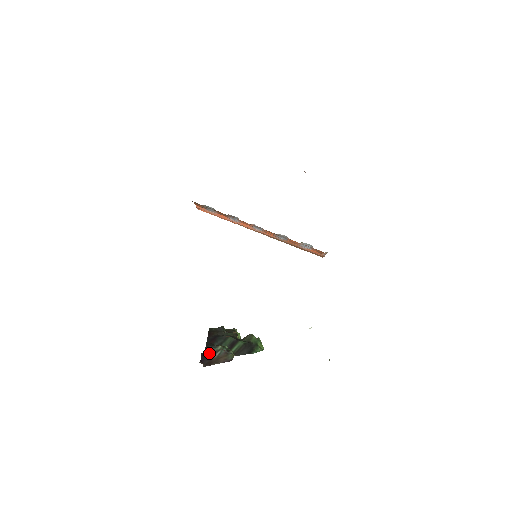
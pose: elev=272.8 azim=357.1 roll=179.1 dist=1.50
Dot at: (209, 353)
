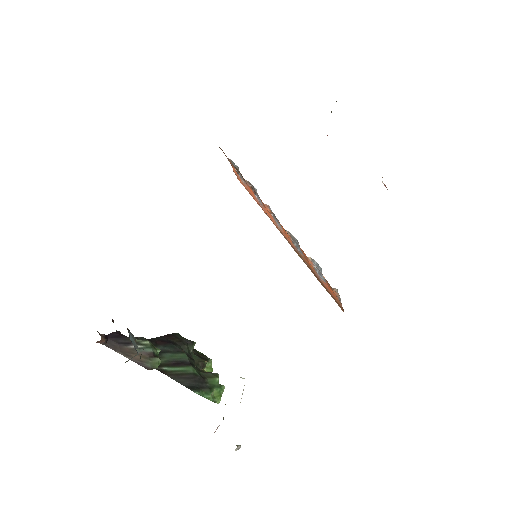
Dot at: (126, 337)
